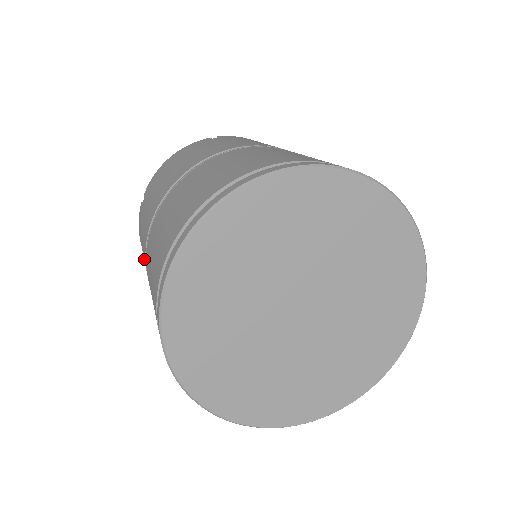
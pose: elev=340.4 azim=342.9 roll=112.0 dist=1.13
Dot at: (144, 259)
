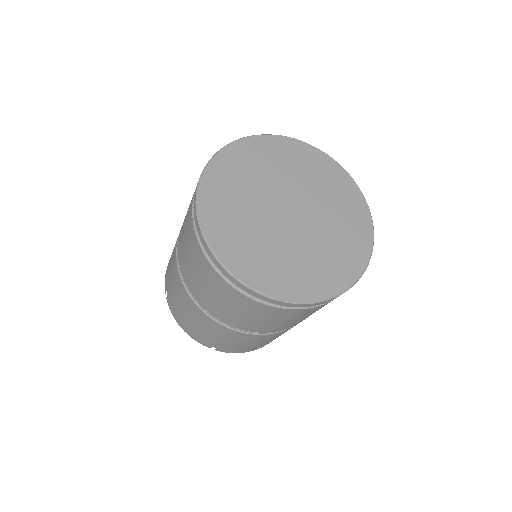
Dot at: occluded
